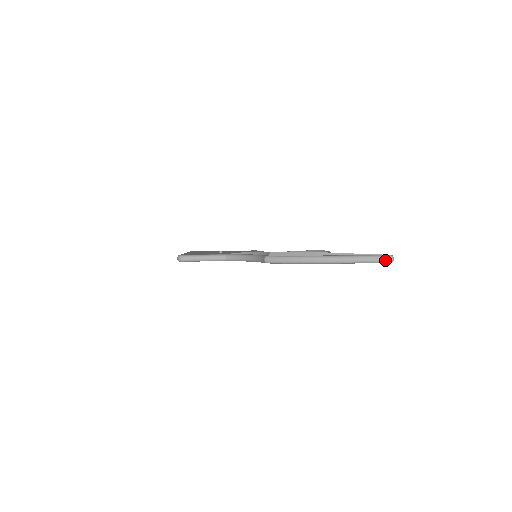
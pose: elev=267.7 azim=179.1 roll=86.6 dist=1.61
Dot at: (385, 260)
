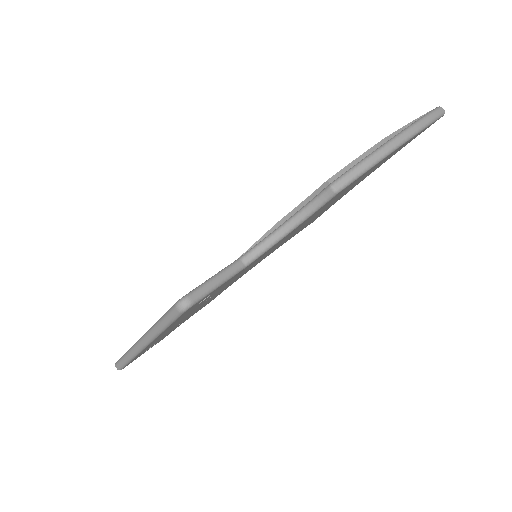
Dot at: (441, 112)
